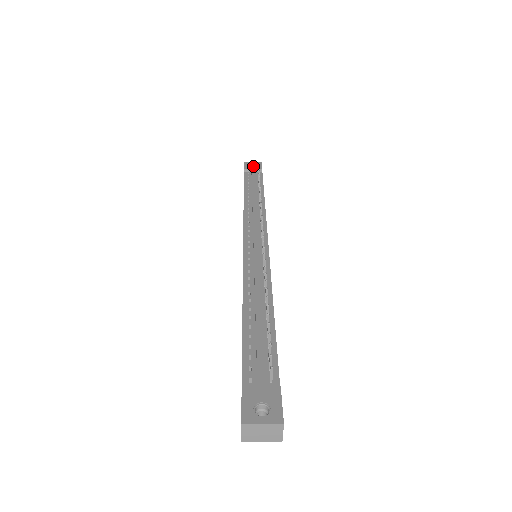
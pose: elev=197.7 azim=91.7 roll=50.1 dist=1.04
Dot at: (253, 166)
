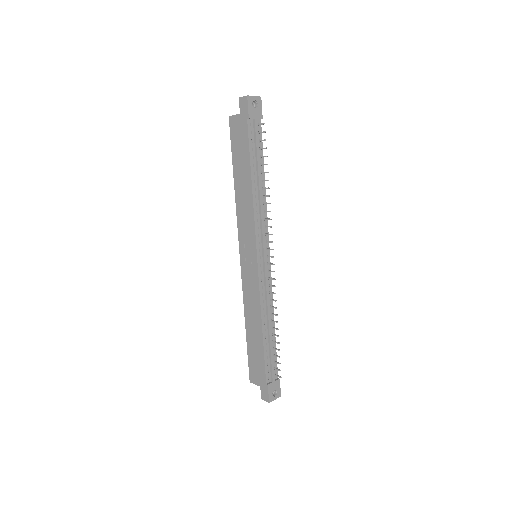
Dot at: (256, 110)
